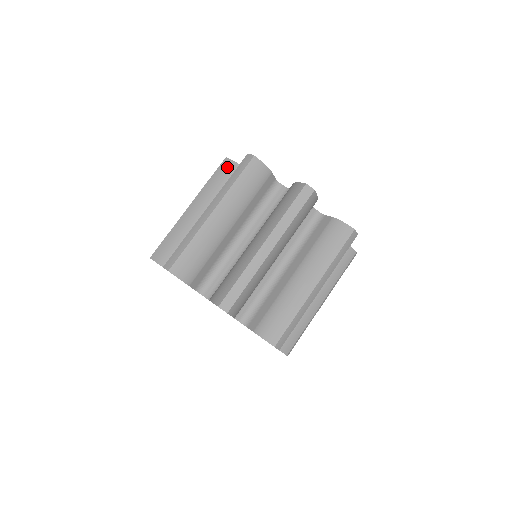
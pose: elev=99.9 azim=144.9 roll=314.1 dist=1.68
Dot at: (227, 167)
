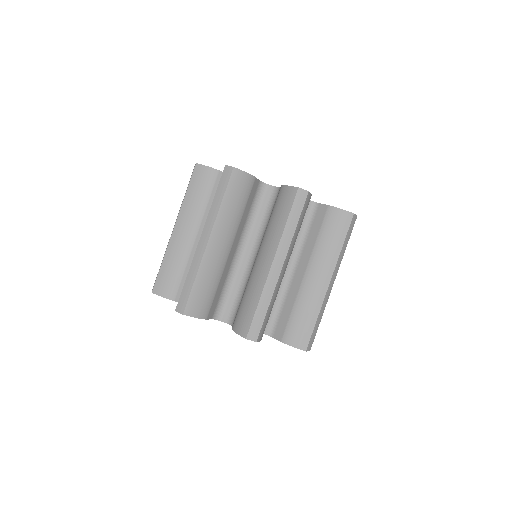
Dot at: (240, 182)
